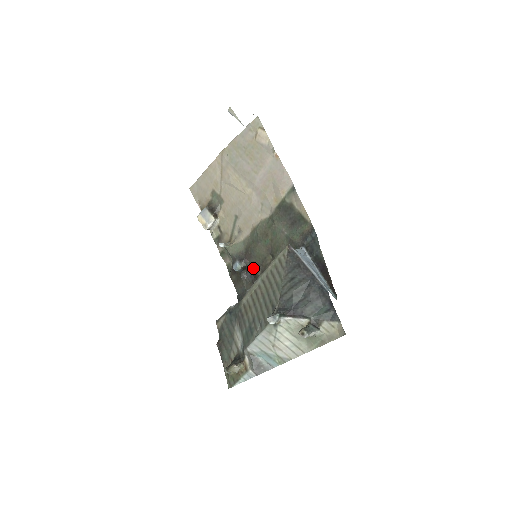
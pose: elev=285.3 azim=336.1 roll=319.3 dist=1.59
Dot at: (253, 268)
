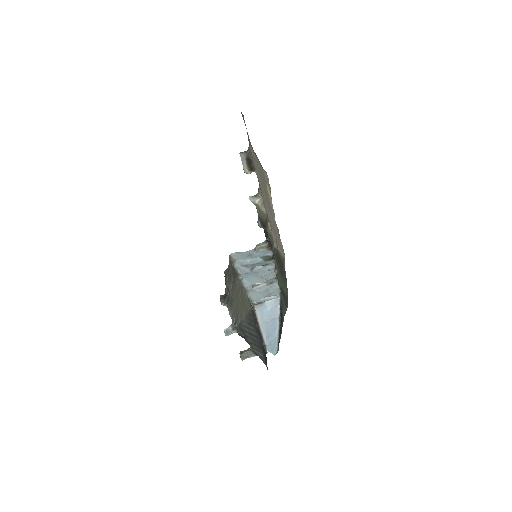
Dot at: (269, 239)
